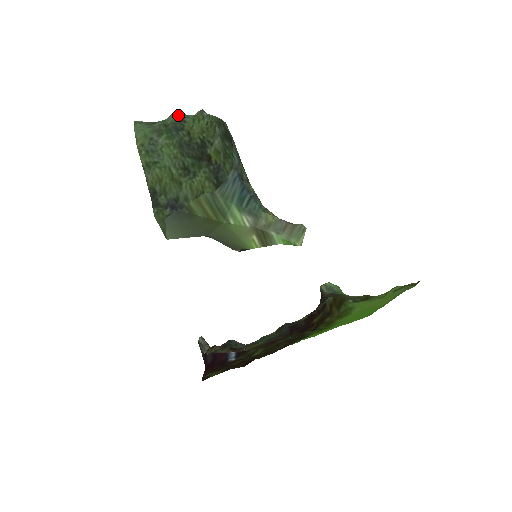
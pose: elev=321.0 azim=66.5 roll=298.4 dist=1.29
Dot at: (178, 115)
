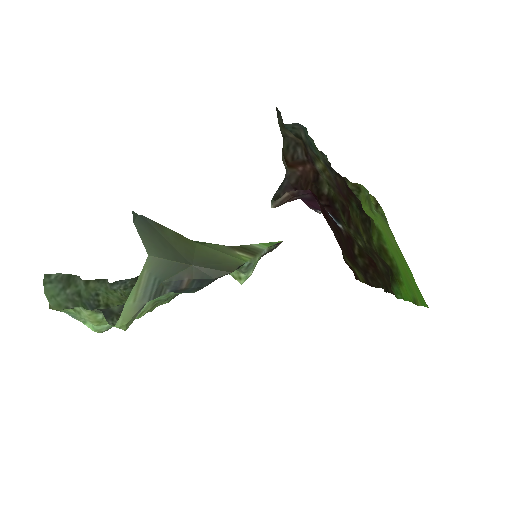
Dot at: (88, 287)
